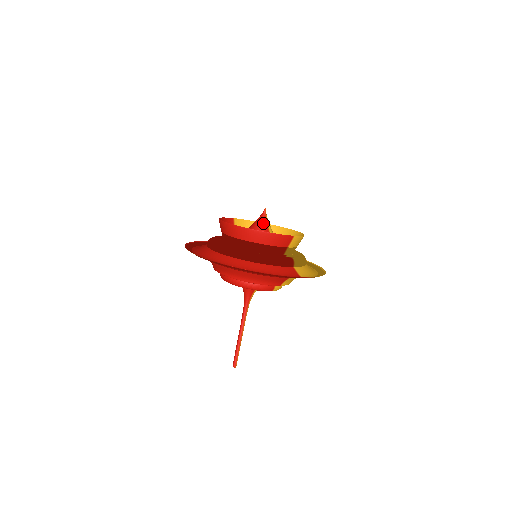
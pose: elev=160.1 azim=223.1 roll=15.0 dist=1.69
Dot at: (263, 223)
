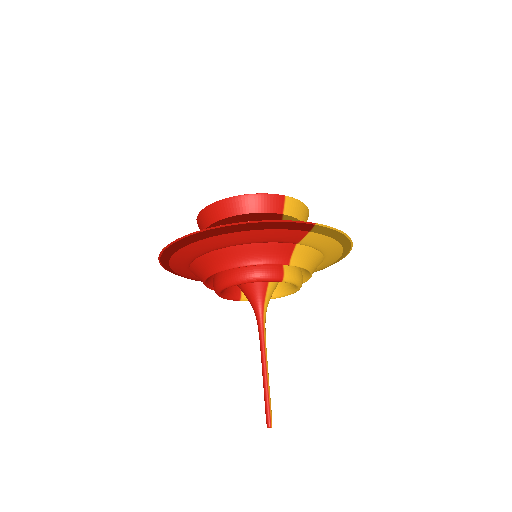
Dot at: occluded
